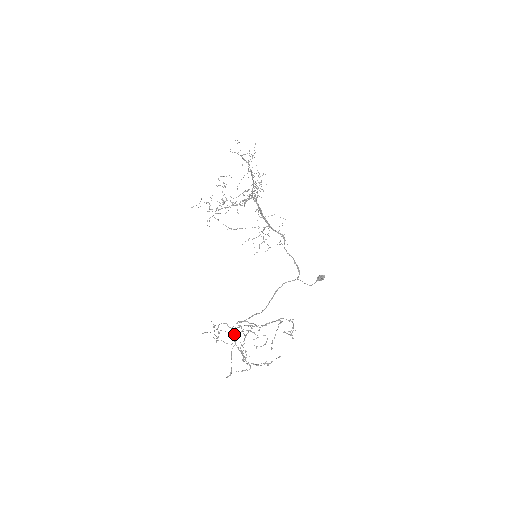
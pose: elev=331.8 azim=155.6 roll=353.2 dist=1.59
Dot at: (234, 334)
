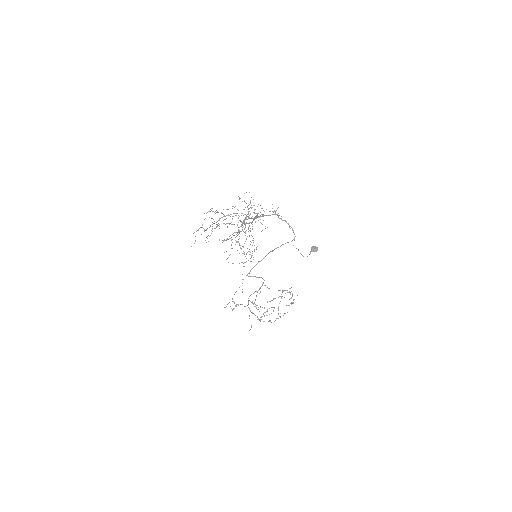
Dot at: occluded
